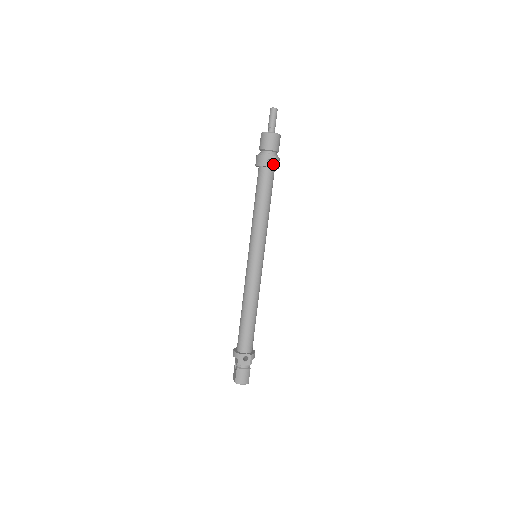
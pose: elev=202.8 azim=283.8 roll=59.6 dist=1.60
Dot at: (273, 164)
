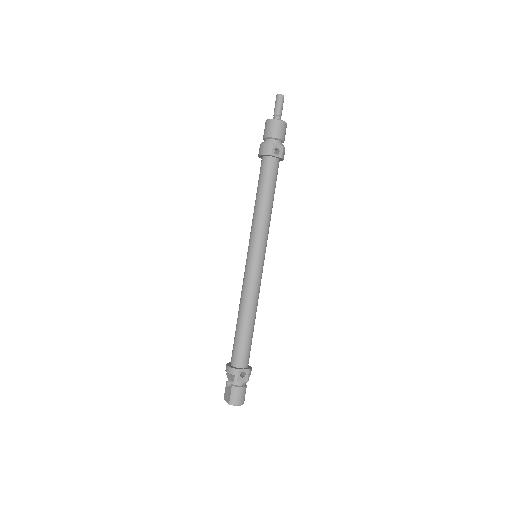
Dot at: (280, 154)
